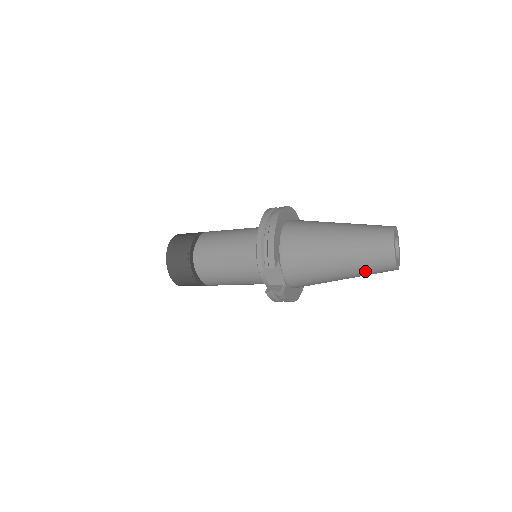
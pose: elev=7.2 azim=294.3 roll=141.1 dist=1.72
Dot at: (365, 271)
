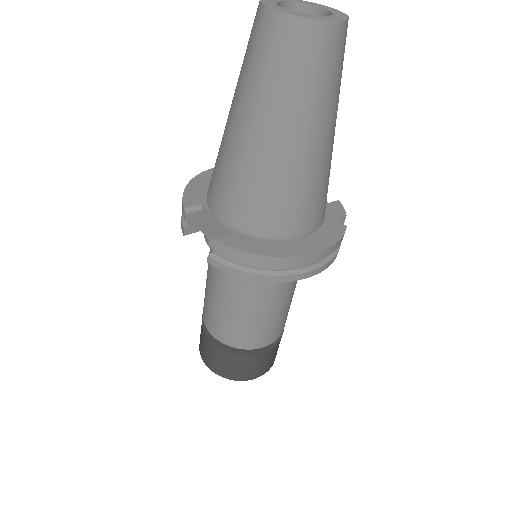
Dot at: (269, 84)
